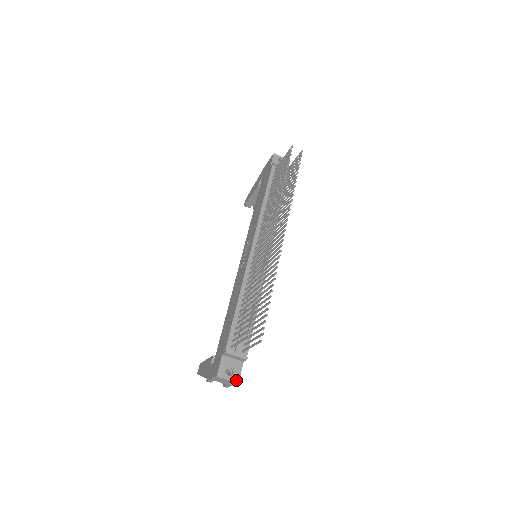
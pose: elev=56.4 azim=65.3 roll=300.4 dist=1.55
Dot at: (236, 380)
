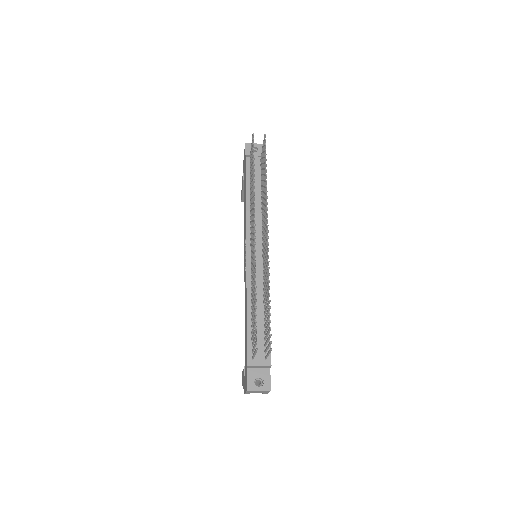
Dot at: (267, 388)
